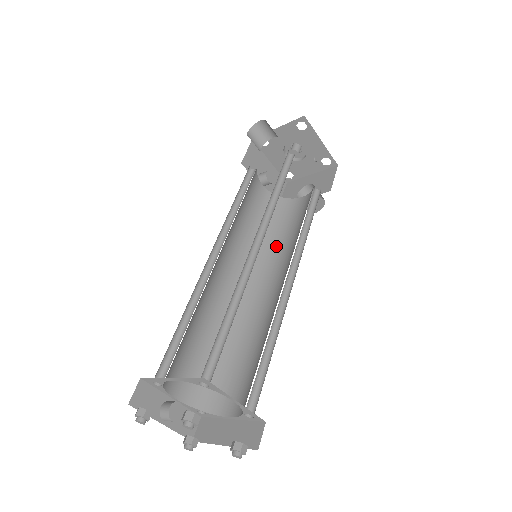
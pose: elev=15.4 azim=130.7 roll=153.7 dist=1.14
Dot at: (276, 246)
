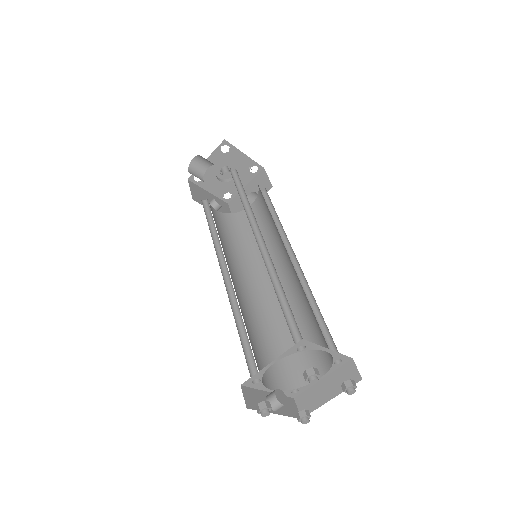
Dot at: occluded
